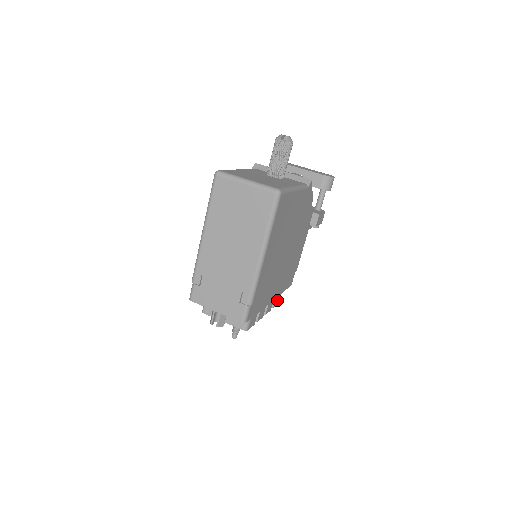
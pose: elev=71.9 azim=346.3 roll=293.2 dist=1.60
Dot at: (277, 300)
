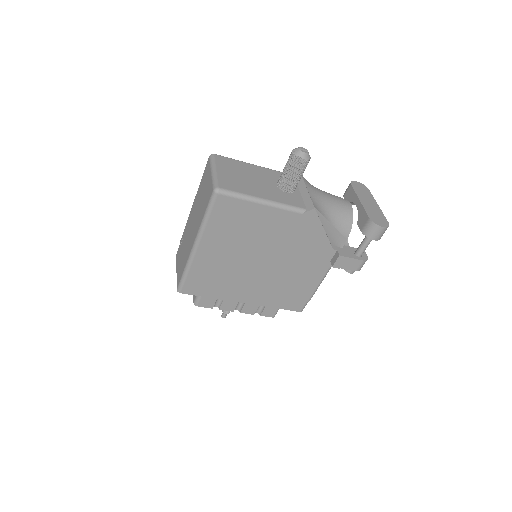
Dot at: (270, 312)
